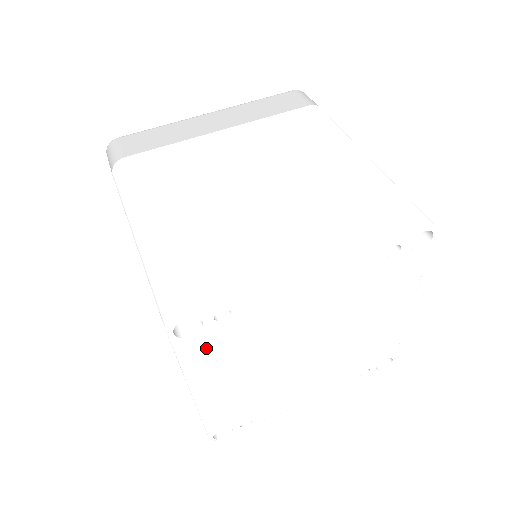
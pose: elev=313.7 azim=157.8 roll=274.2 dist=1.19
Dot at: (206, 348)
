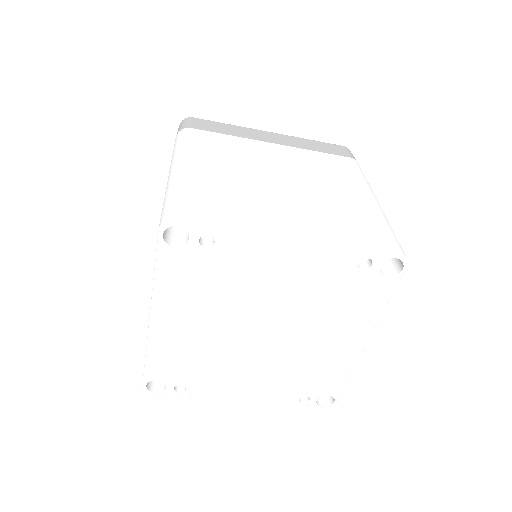
Dot at: (181, 269)
